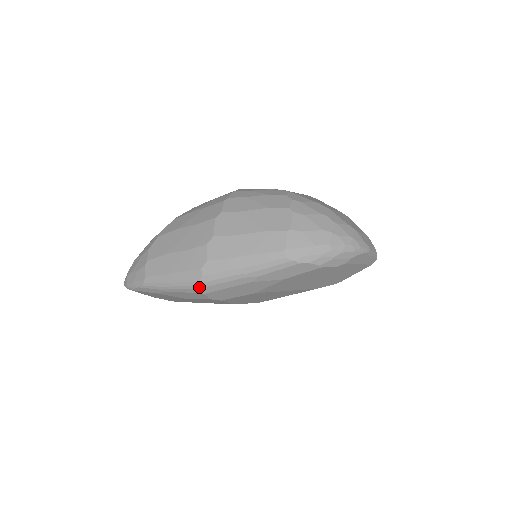
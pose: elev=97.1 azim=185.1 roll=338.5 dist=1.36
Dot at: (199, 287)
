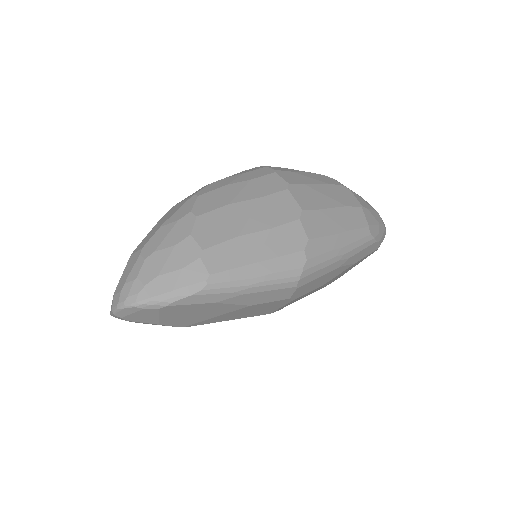
Dot at: (300, 277)
